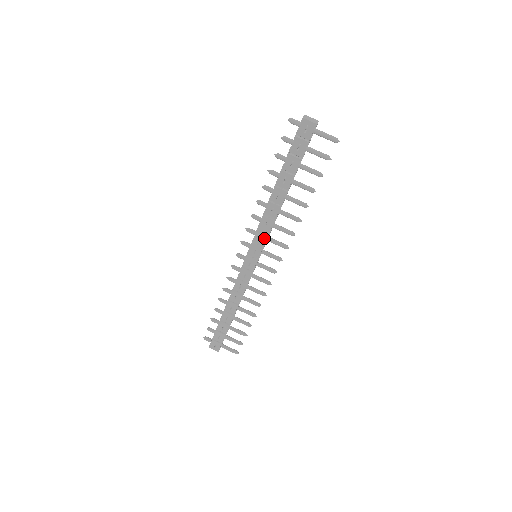
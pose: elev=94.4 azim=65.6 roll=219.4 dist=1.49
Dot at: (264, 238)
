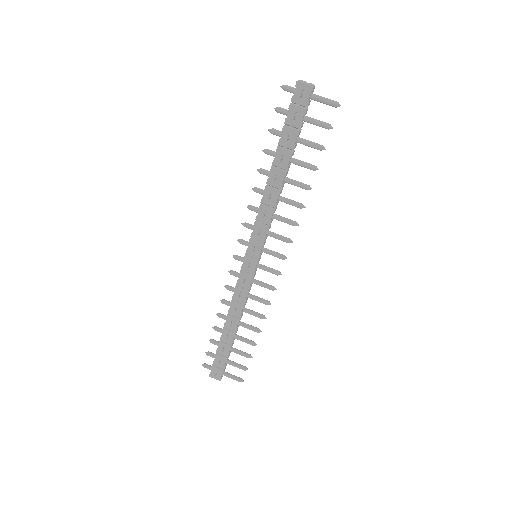
Dot at: (263, 232)
